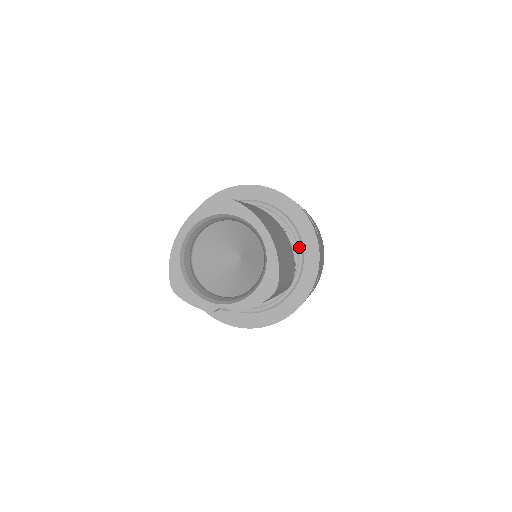
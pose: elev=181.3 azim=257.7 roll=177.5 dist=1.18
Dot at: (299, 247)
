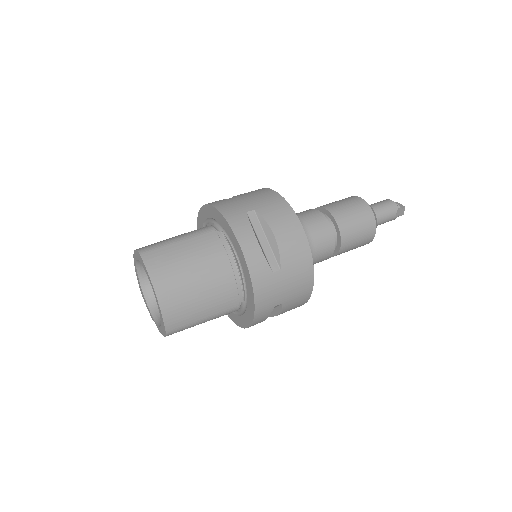
Dot at: (245, 282)
